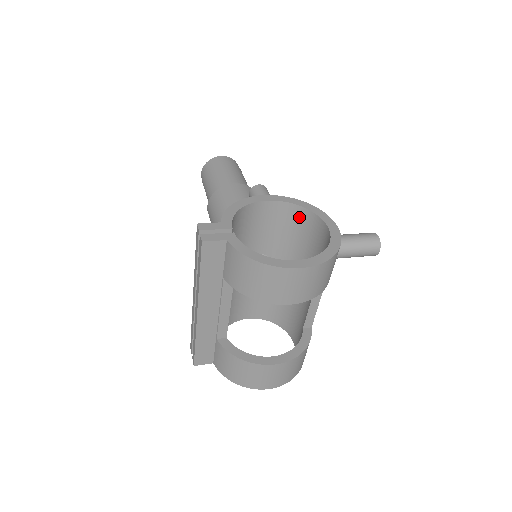
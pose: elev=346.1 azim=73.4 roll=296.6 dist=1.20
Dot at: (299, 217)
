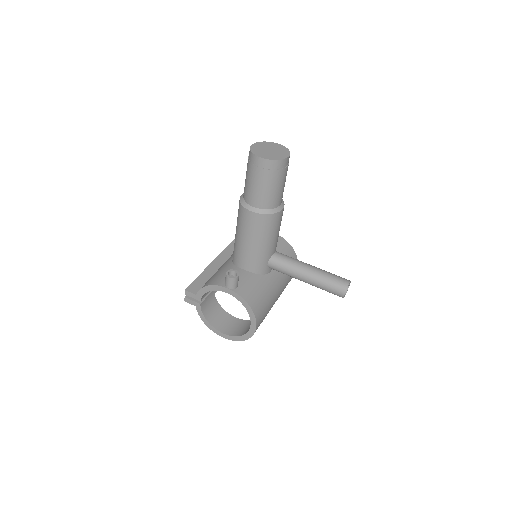
Dot at: occluded
